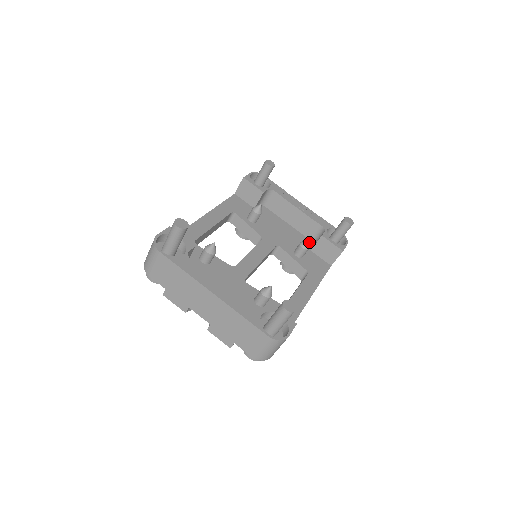
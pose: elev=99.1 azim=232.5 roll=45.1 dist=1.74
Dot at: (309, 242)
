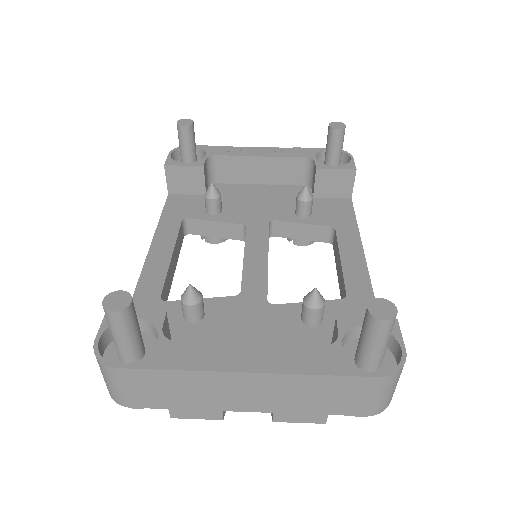
Dot at: occluded
